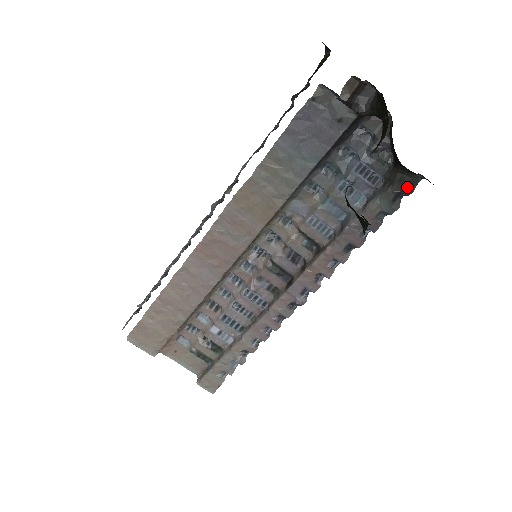
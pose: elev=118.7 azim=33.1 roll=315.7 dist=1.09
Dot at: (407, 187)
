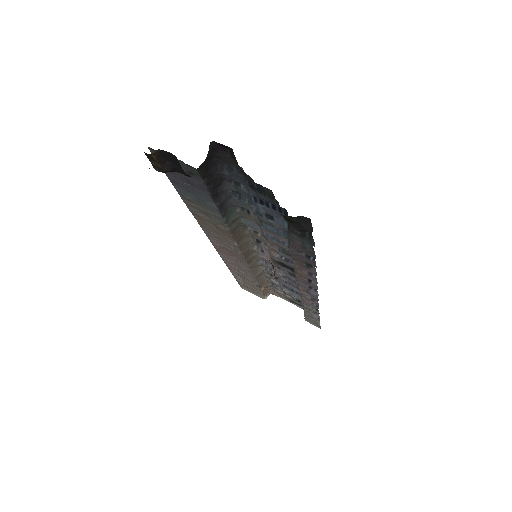
Dot at: (302, 226)
